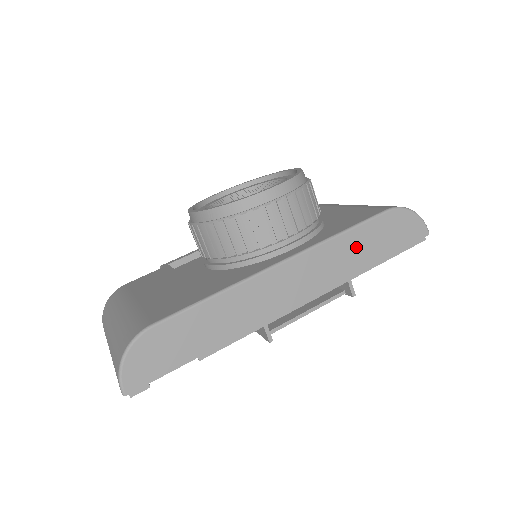
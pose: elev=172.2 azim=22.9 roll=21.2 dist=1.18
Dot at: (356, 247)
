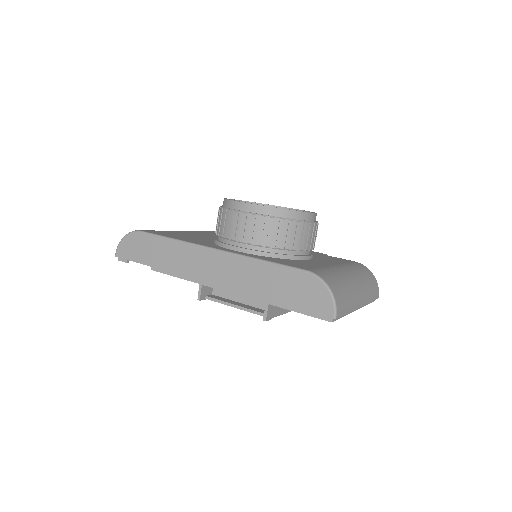
Dot at: (266, 278)
